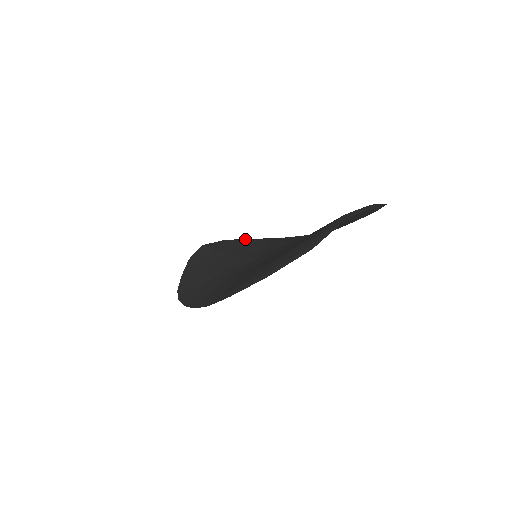
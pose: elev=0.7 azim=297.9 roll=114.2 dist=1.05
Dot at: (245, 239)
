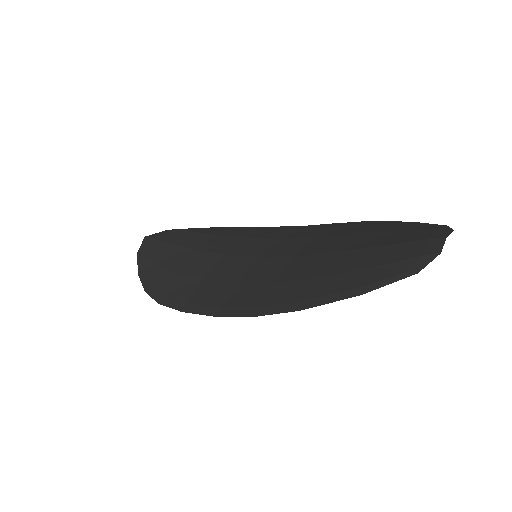
Dot at: (195, 228)
